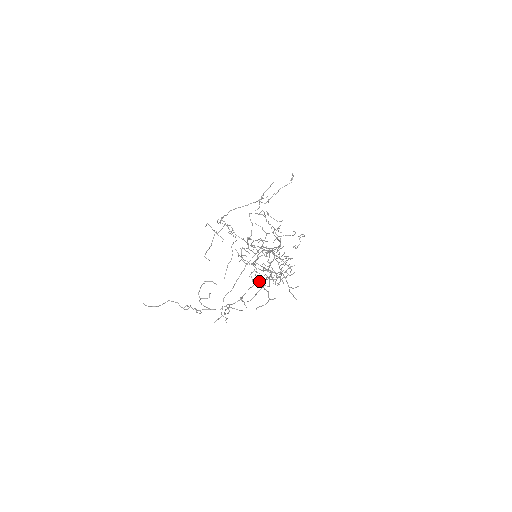
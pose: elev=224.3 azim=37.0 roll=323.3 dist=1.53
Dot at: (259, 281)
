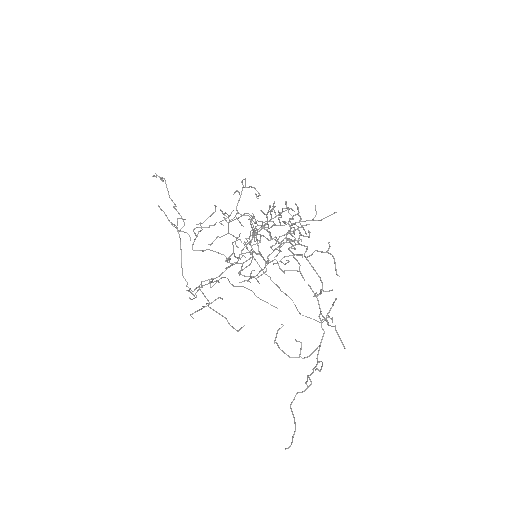
Dot at: occluded
